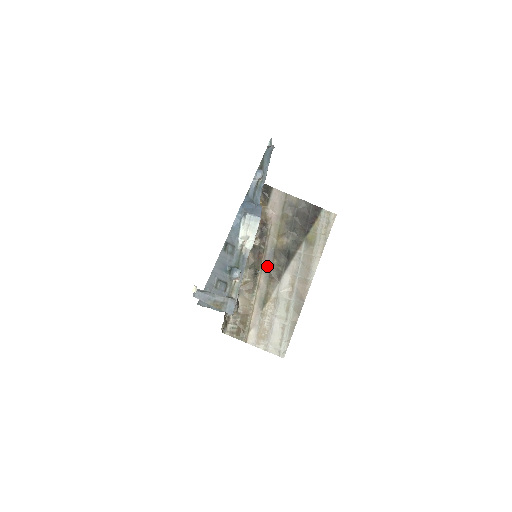
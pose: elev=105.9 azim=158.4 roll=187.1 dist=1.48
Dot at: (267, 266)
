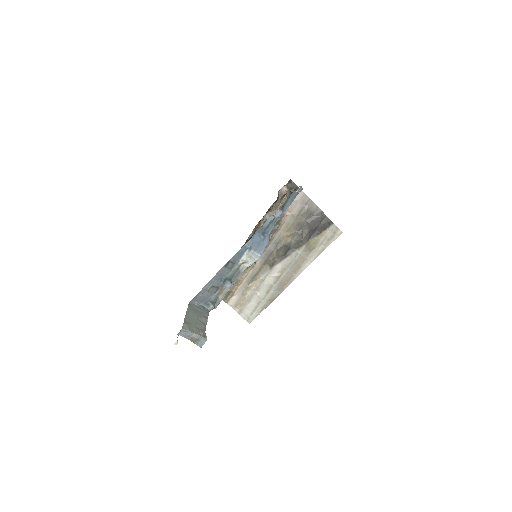
Dot at: (267, 253)
